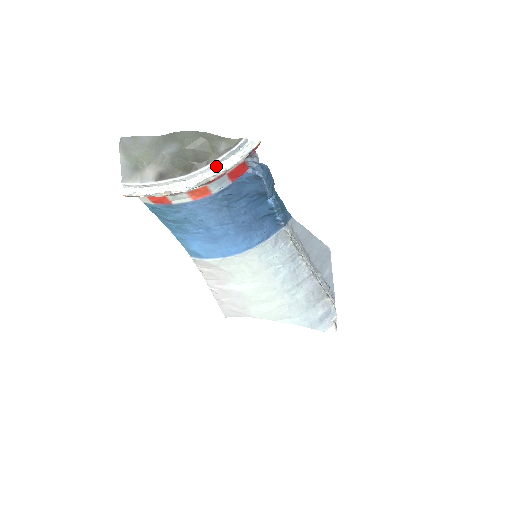
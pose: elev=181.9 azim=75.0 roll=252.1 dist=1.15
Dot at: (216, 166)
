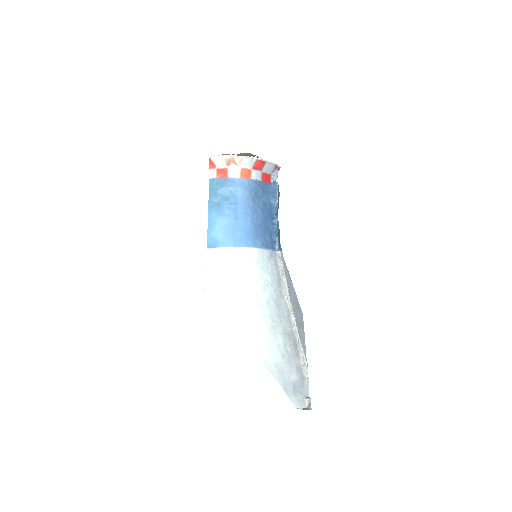
Dot at: occluded
